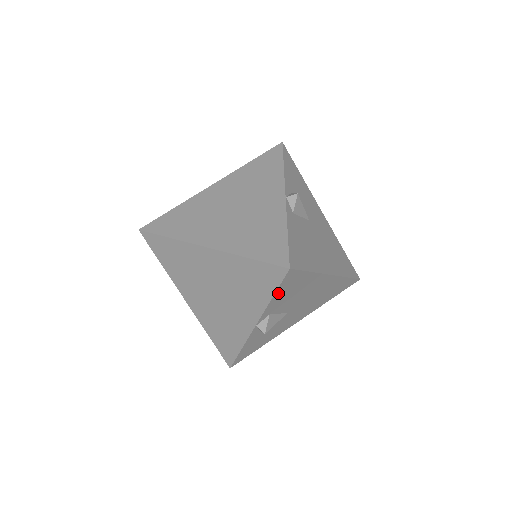
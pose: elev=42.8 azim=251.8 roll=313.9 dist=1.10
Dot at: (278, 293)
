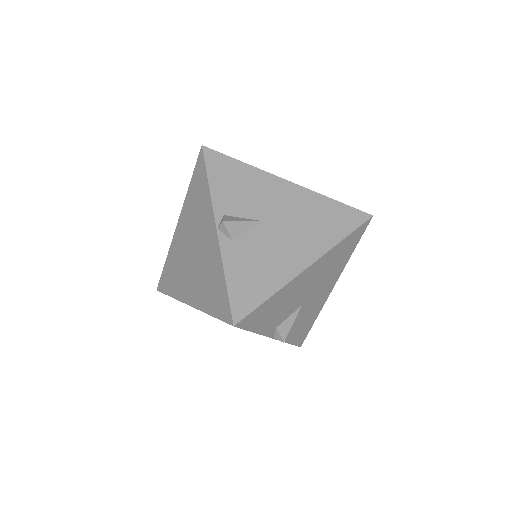
Dot at: (256, 327)
